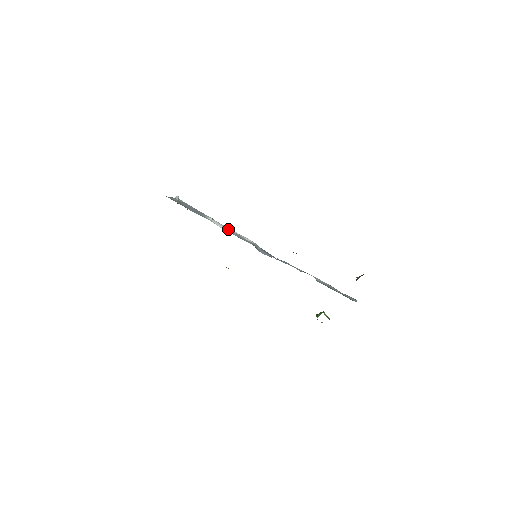
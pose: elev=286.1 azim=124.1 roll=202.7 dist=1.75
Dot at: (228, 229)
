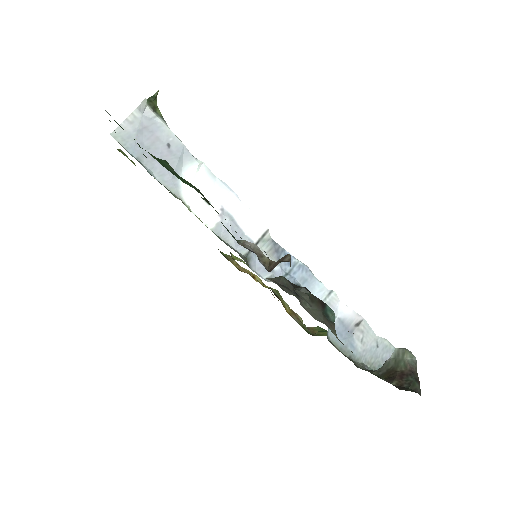
Dot at: (215, 208)
